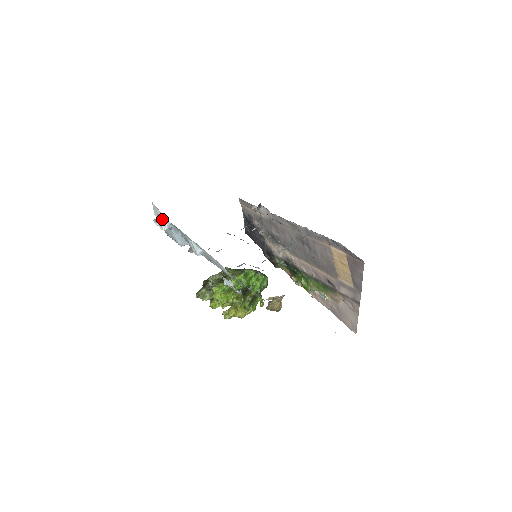
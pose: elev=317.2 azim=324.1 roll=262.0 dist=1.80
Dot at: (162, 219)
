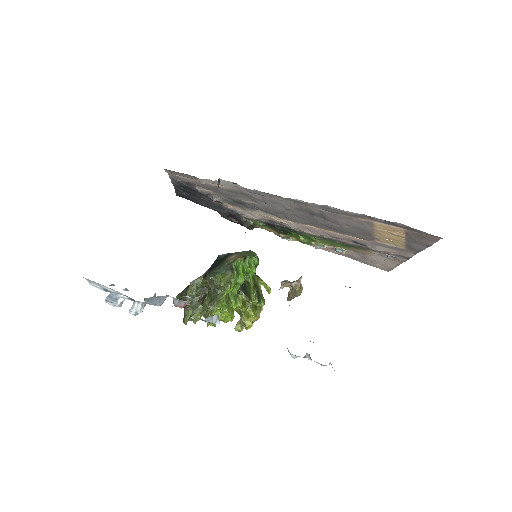
Dot at: (121, 296)
